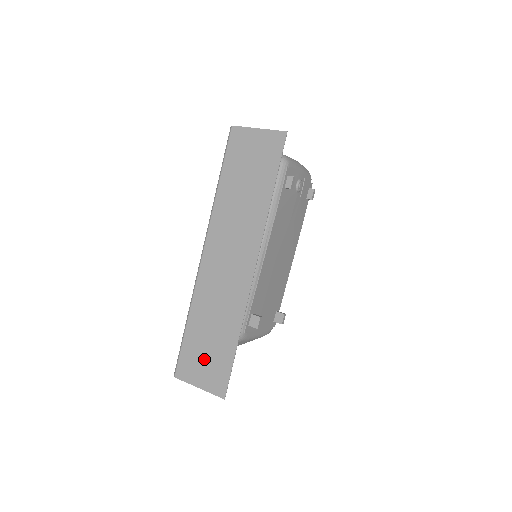
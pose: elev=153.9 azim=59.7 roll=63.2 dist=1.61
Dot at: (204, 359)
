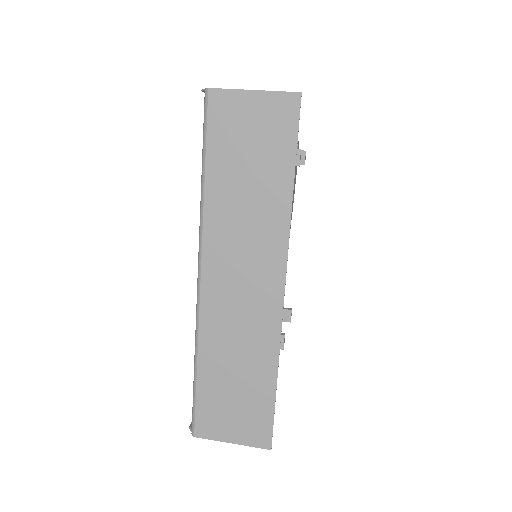
Dot at: (232, 410)
